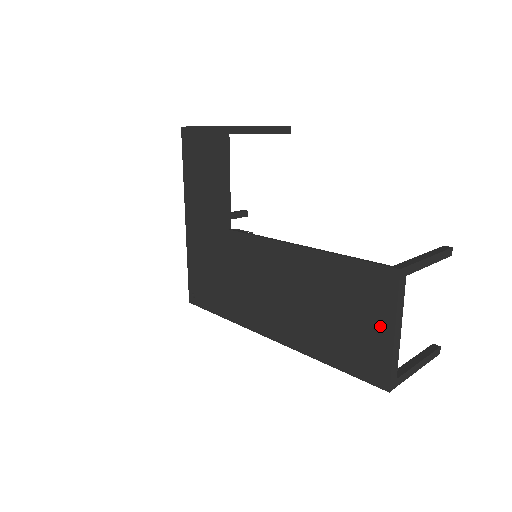
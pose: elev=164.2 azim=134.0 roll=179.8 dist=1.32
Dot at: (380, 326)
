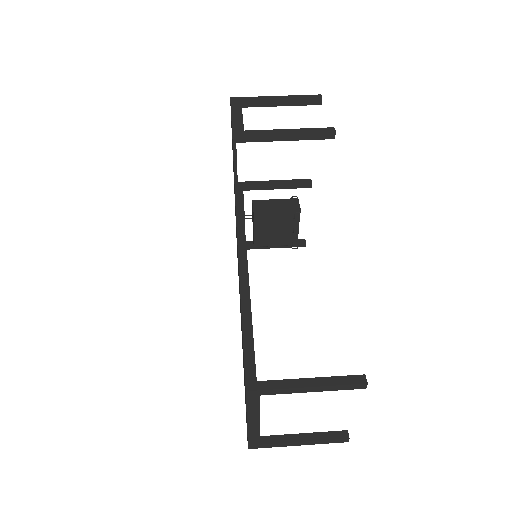
Dot at: occluded
